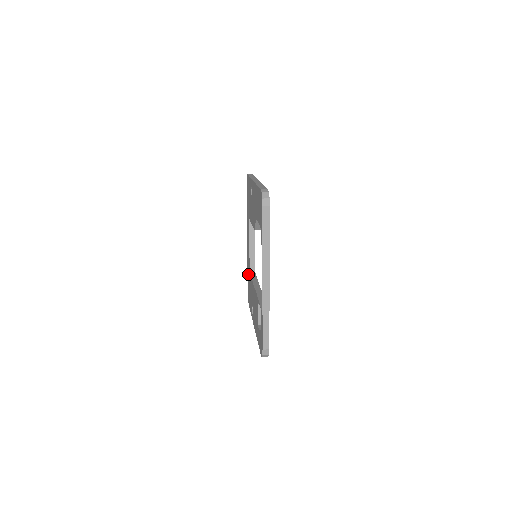
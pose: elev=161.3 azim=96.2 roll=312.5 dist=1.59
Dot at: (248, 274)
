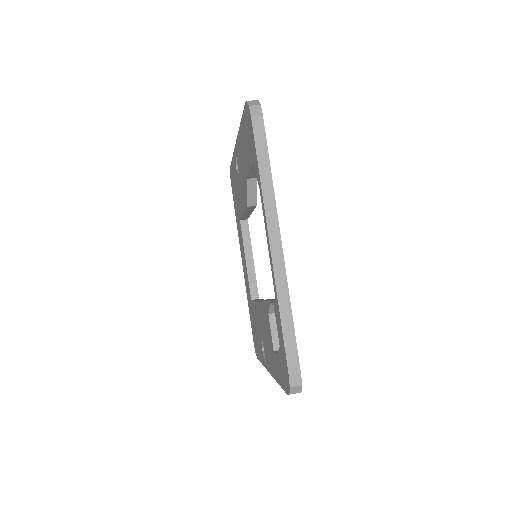
Dot at: (250, 309)
